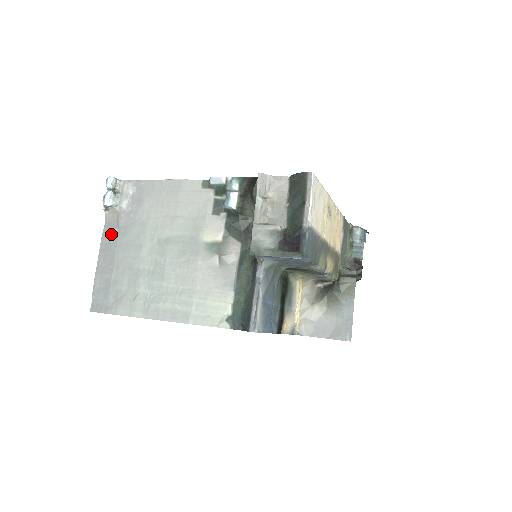
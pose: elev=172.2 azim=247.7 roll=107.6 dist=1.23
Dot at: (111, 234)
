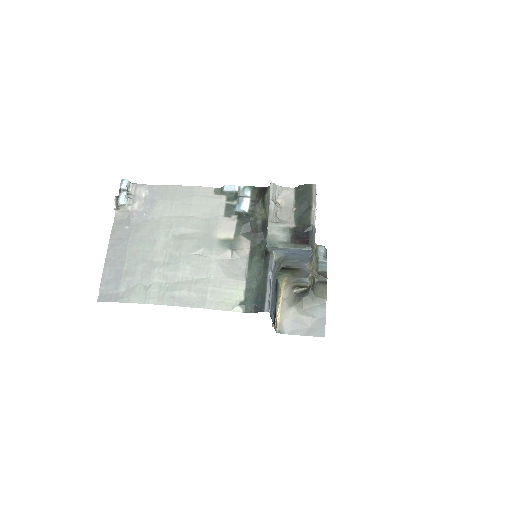
Dot at: (122, 231)
